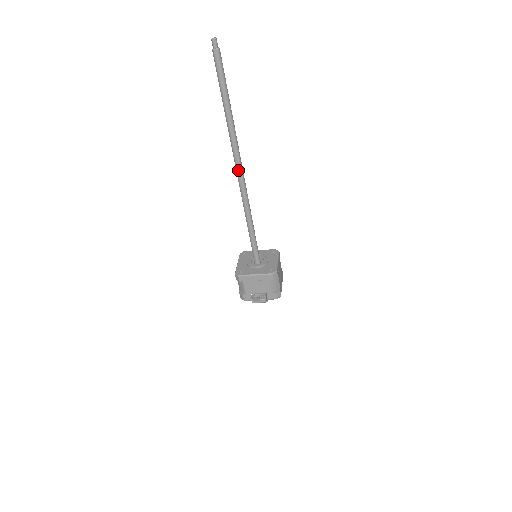
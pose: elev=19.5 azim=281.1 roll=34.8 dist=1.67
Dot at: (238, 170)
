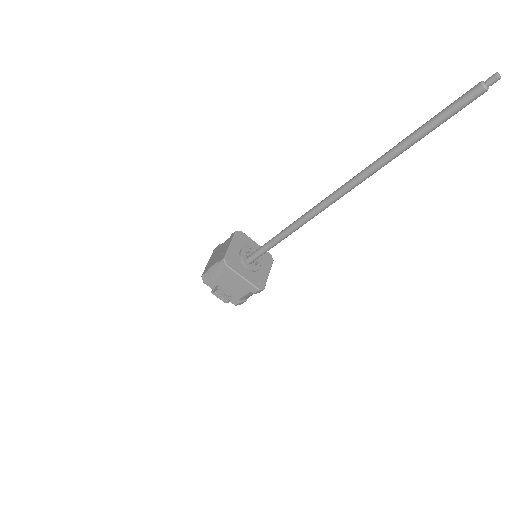
Dot at: (343, 192)
